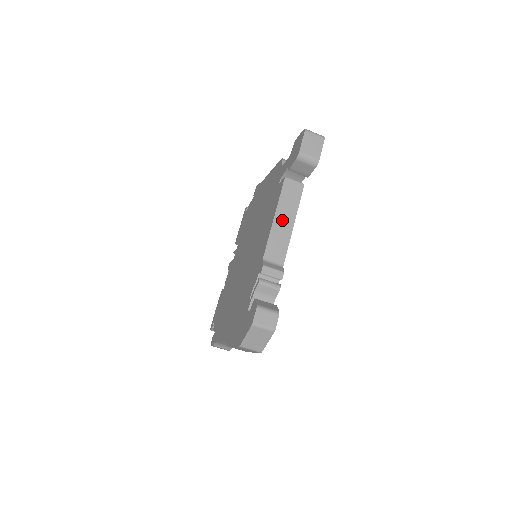
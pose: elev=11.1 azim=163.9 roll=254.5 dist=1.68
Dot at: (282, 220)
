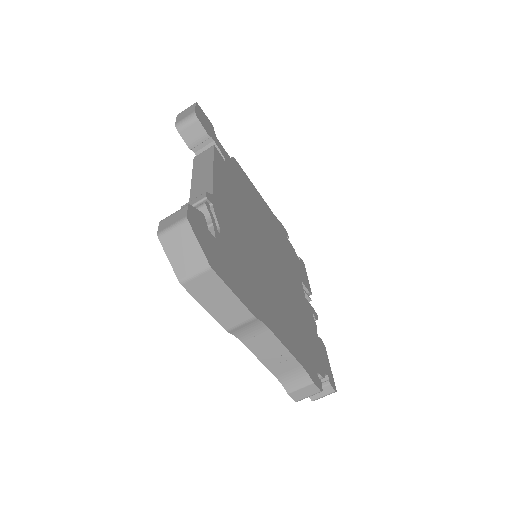
Dot at: (200, 176)
